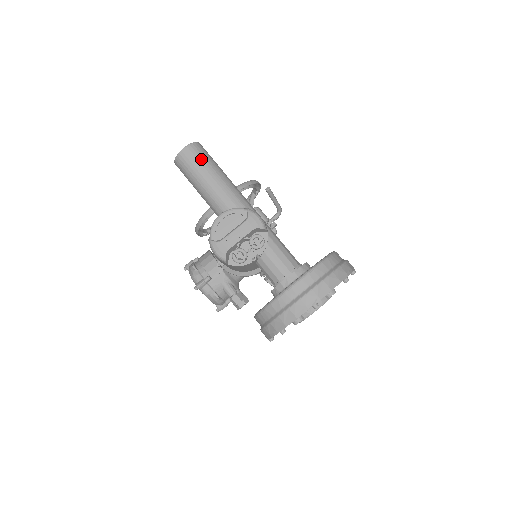
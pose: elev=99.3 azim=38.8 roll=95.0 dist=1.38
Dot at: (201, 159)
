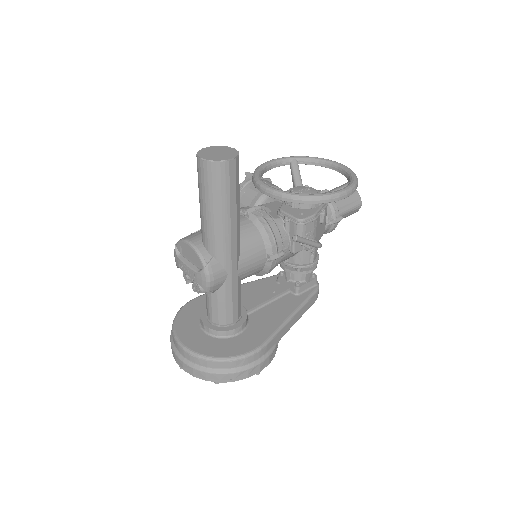
Dot at: (207, 185)
